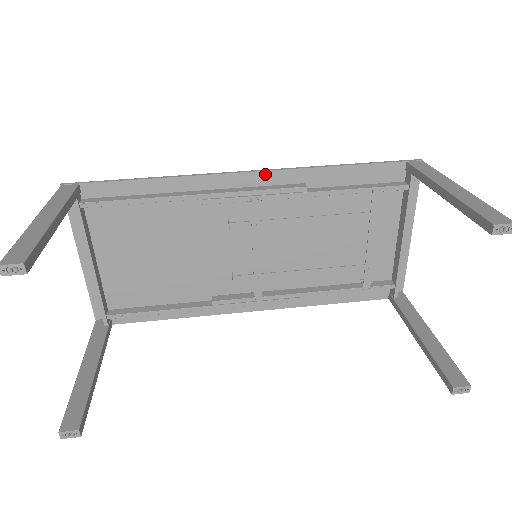
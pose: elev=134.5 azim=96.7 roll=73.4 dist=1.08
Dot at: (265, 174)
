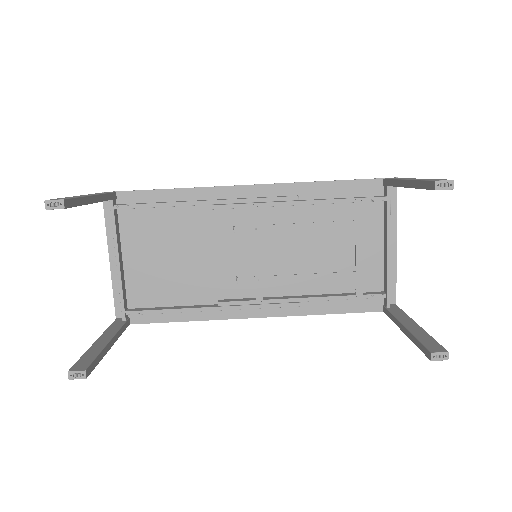
Dot at: (264, 187)
